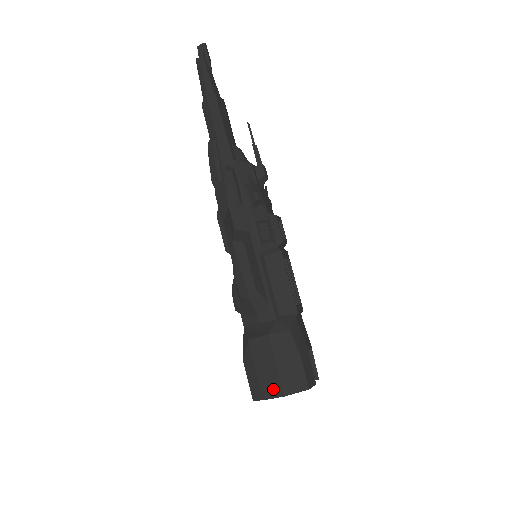
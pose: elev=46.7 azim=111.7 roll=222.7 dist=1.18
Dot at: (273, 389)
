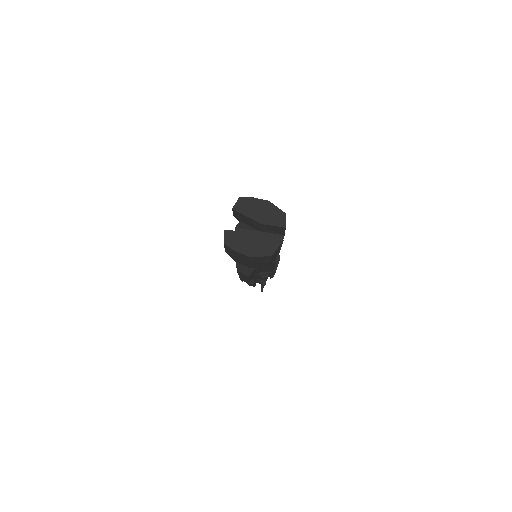
Dot at: occluded
